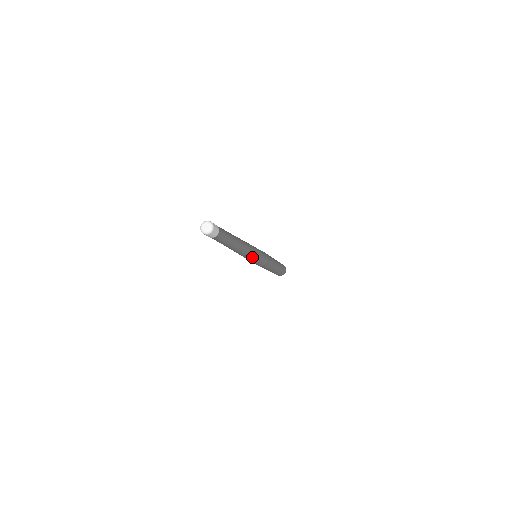
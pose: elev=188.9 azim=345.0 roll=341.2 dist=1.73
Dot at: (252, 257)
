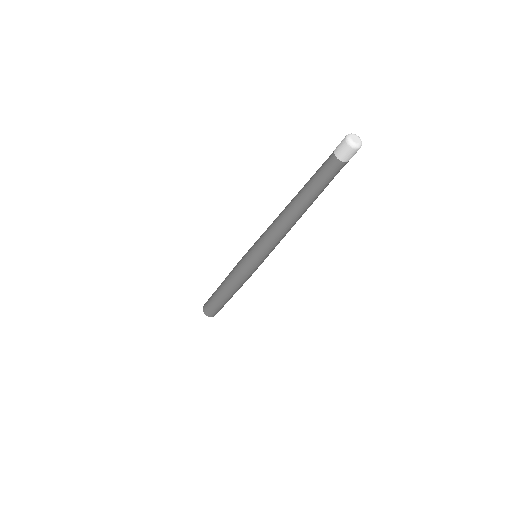
Dot at: occluded
